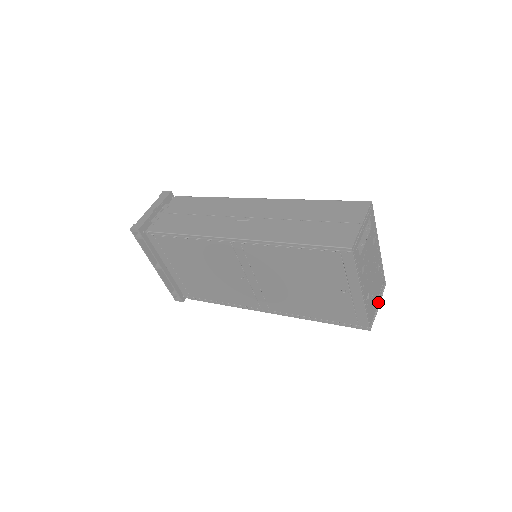
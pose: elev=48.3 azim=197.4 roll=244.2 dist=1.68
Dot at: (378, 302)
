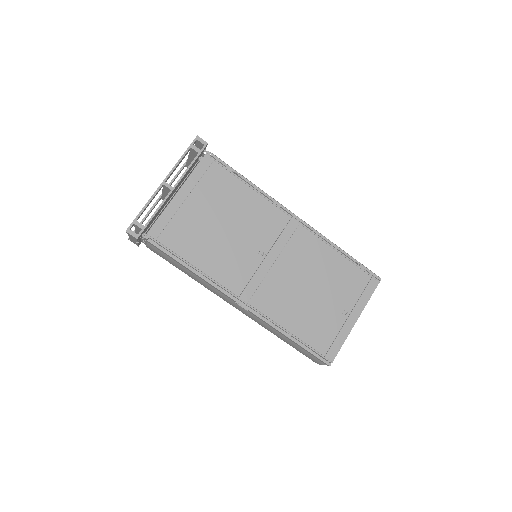
Dot at: occluded
